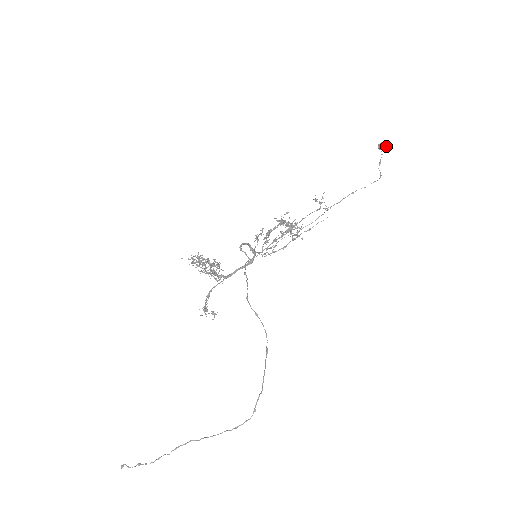
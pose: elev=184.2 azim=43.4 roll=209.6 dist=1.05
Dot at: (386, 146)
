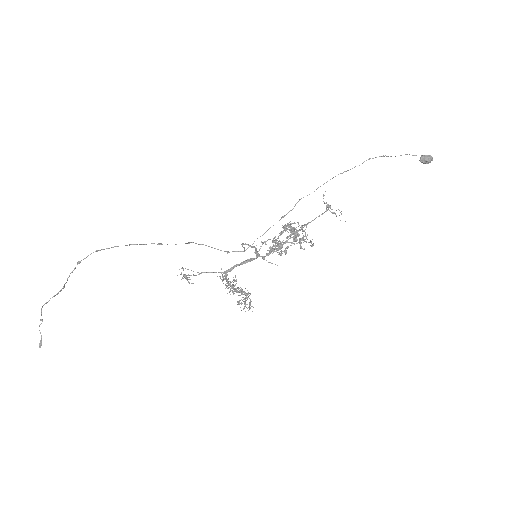
Dot at: (430, 157)
